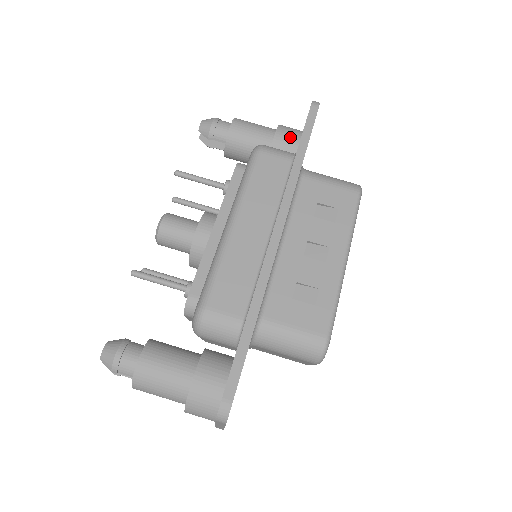
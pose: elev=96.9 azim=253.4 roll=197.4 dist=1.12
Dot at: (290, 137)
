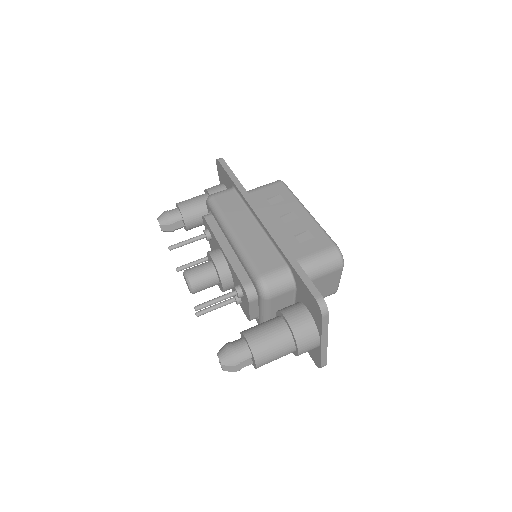
Dot at: (218, 189)
